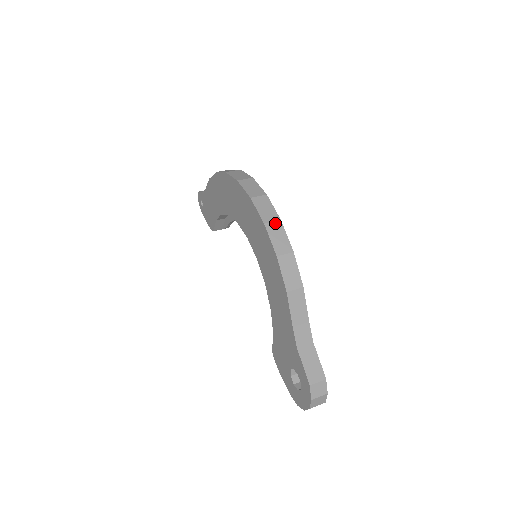
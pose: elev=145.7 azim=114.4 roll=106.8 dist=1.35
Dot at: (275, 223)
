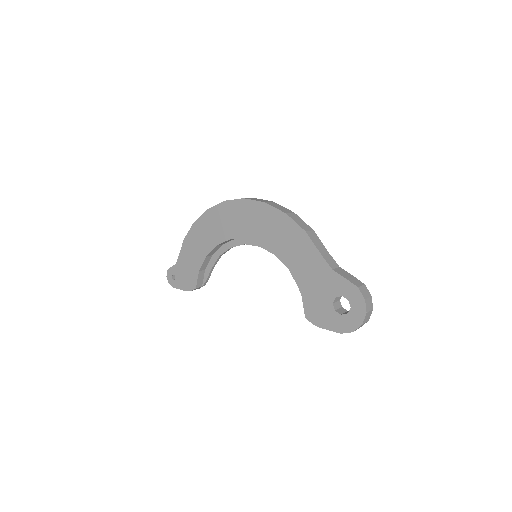
Dot at: (271, 202)
